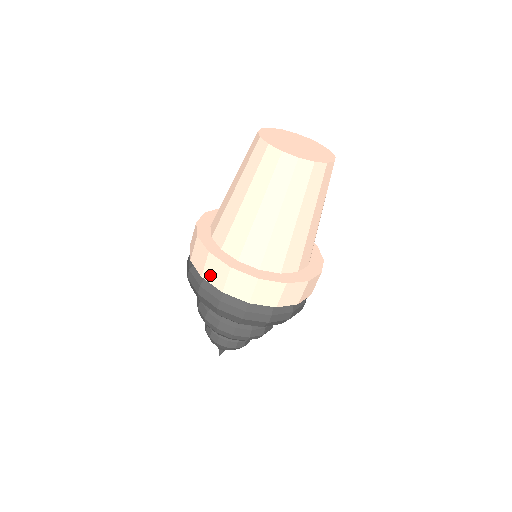
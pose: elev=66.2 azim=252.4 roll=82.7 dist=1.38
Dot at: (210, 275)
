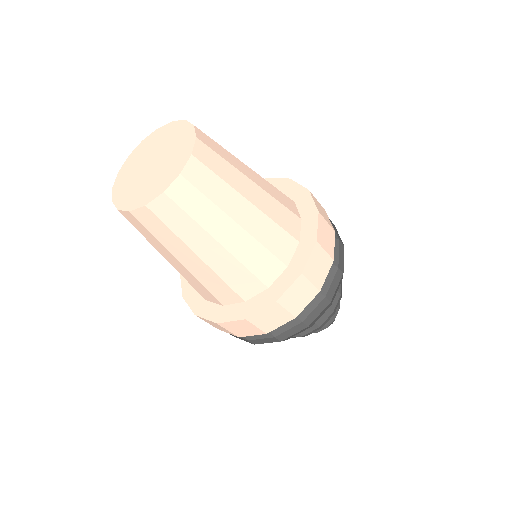
Dot at: (218, 328)
